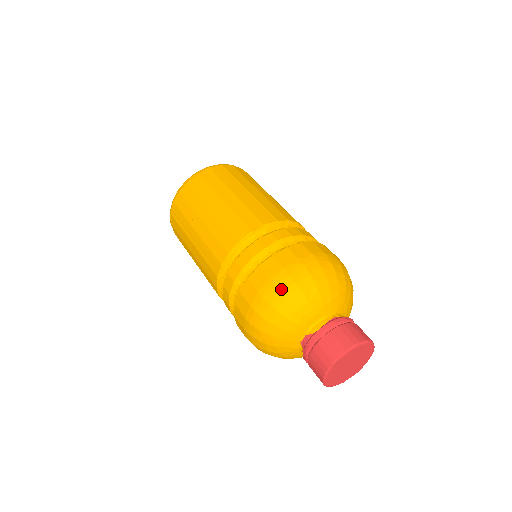
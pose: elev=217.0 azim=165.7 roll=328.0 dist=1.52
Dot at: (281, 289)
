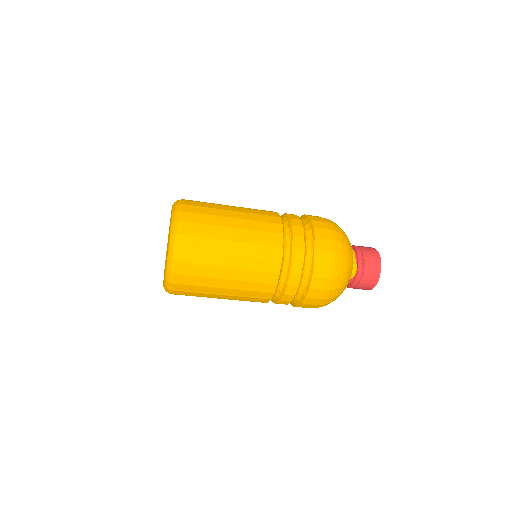
Dot at: (338, 278)
